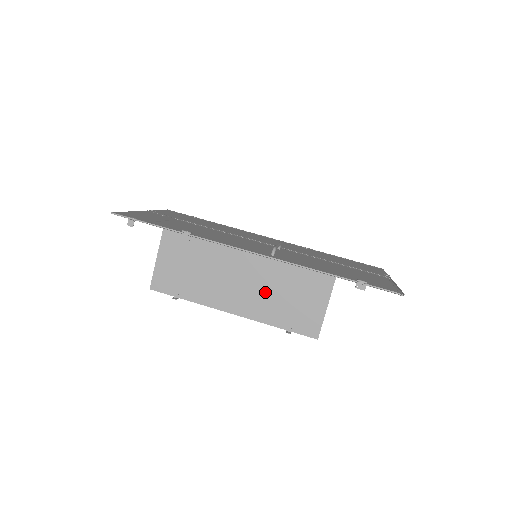
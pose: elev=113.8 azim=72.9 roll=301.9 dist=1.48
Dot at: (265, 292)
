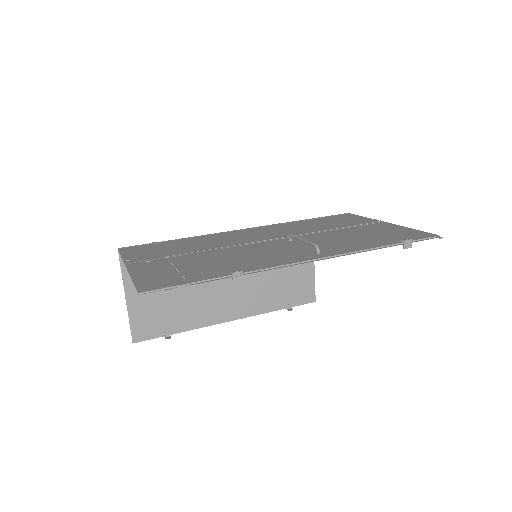
Dot at: (256, 284)
